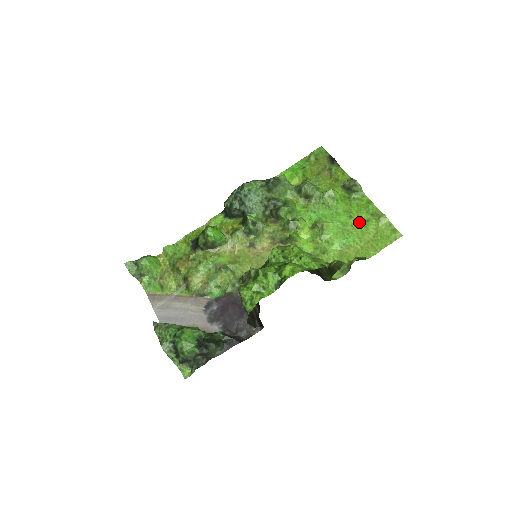
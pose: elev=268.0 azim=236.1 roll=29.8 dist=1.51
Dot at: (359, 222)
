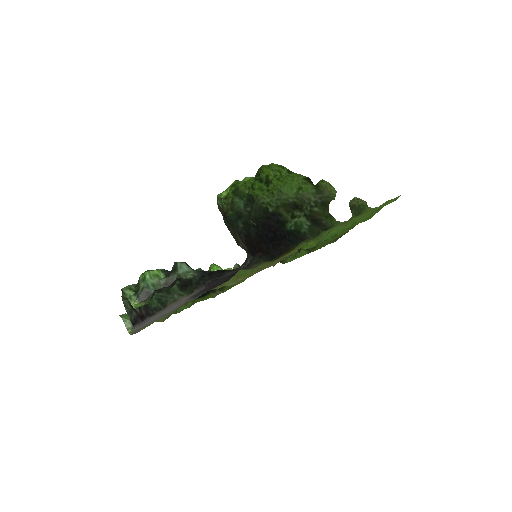
Dot at: occluded
